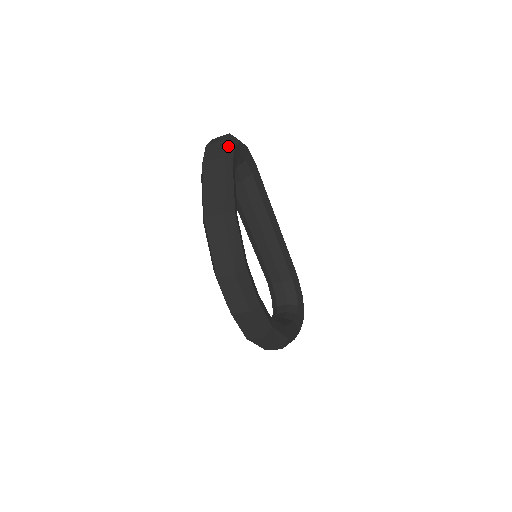
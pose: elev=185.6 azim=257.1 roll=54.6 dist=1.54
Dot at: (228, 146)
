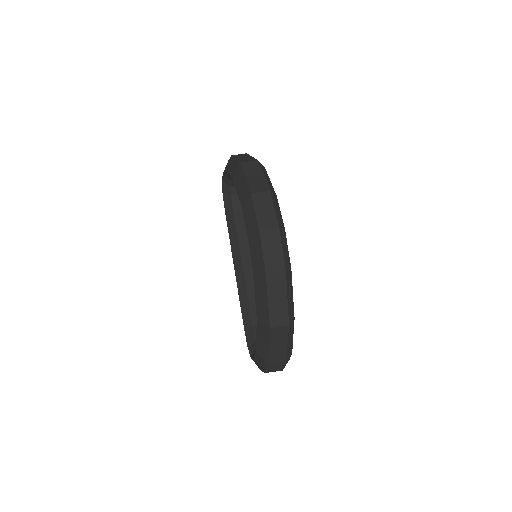
Dot at: occluded
